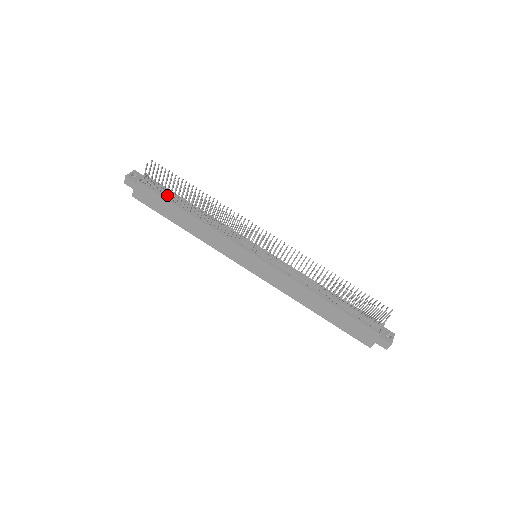
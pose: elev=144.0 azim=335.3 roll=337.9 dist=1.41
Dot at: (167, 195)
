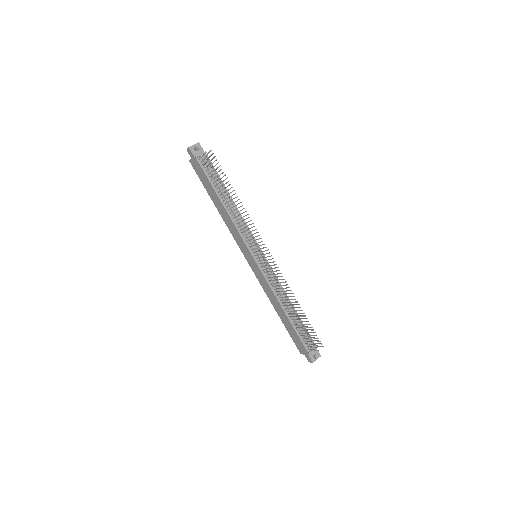
Dot at: (213, 179)
